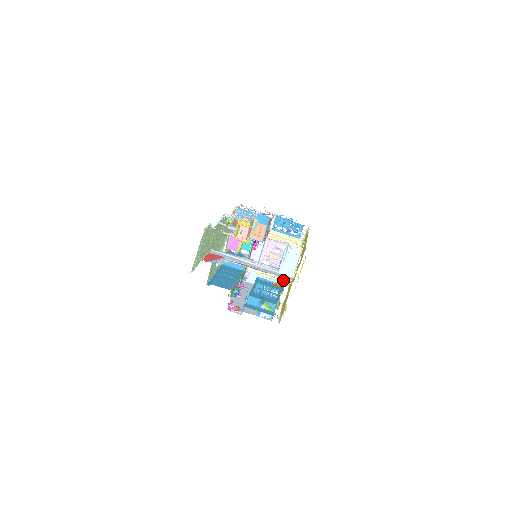
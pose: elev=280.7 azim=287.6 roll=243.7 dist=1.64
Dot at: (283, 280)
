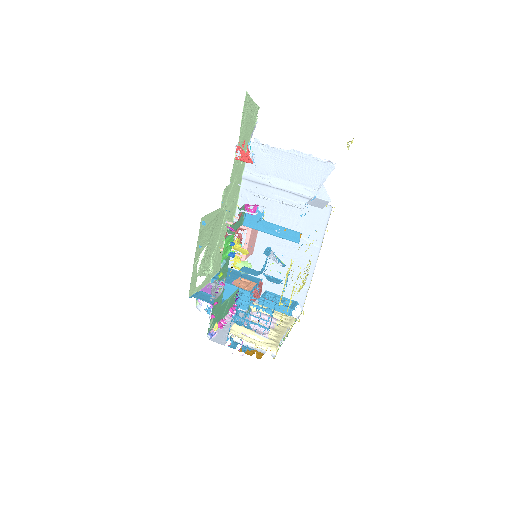
Dot at: (268, 345)
